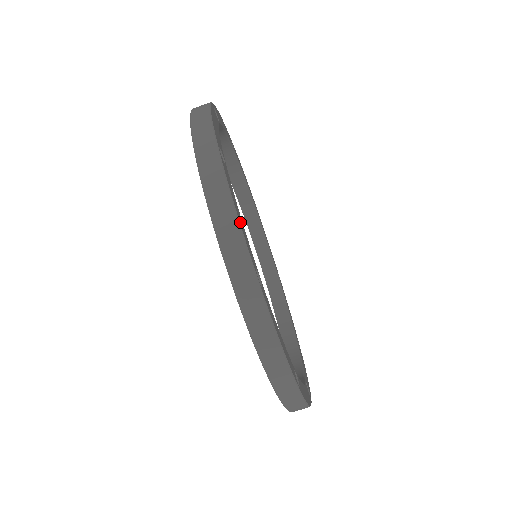
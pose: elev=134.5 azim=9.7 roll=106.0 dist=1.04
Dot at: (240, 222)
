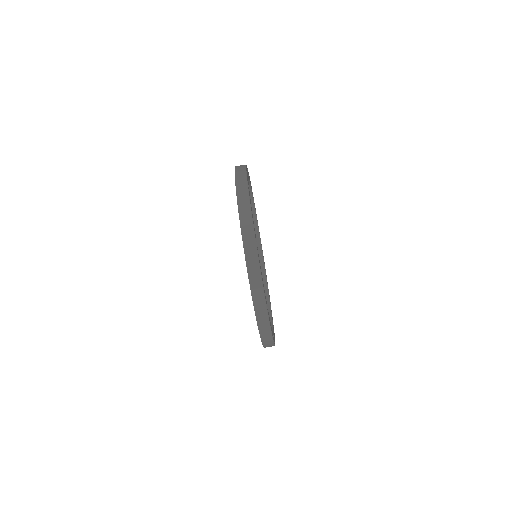
Dot at: (252, 215)
